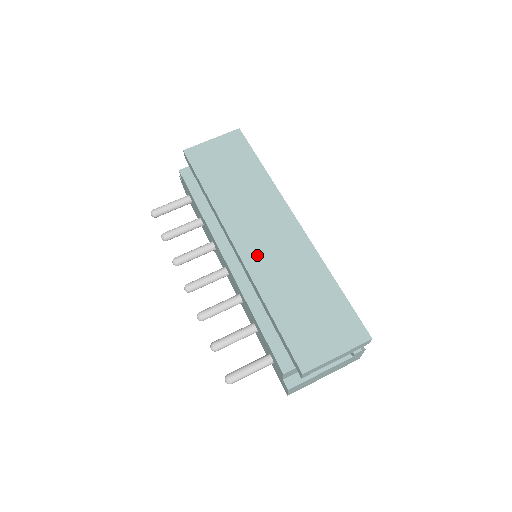
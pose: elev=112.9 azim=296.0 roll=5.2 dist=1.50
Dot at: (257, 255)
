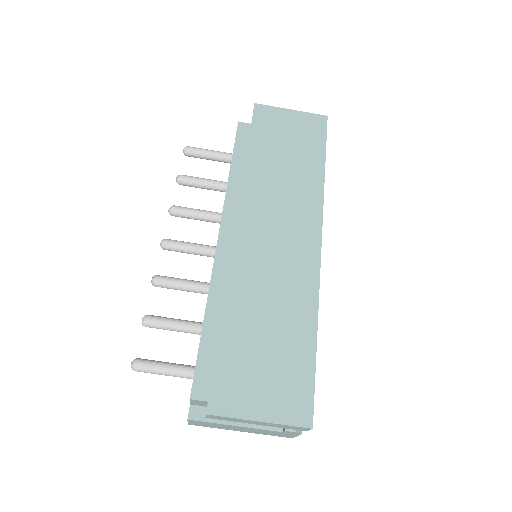
Dot at: (252, 253)
